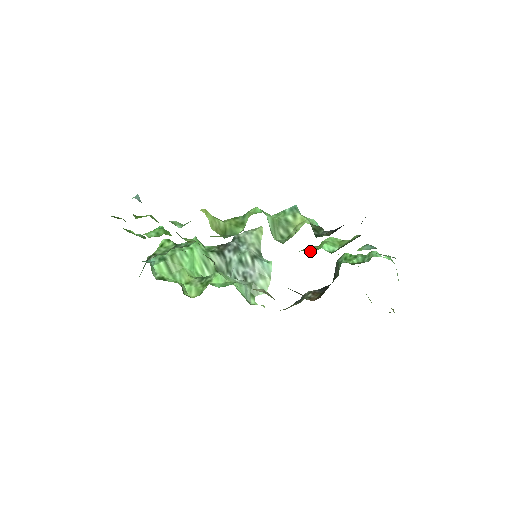
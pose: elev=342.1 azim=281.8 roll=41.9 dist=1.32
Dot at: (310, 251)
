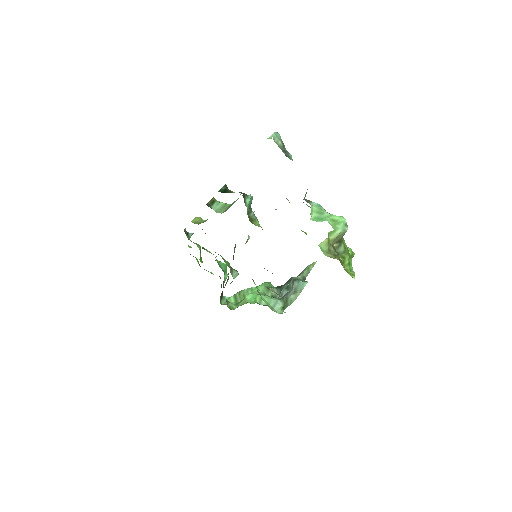
Dot at: occluded
